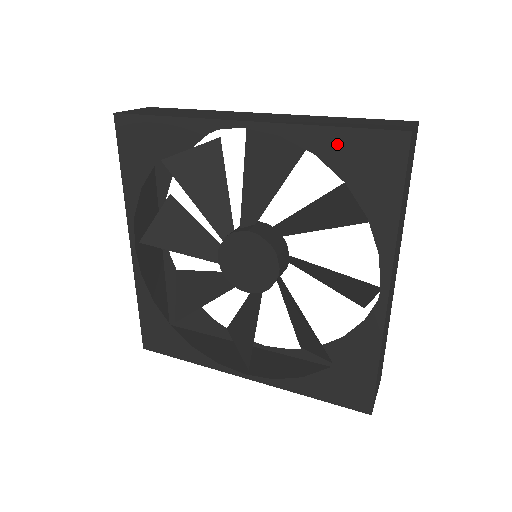
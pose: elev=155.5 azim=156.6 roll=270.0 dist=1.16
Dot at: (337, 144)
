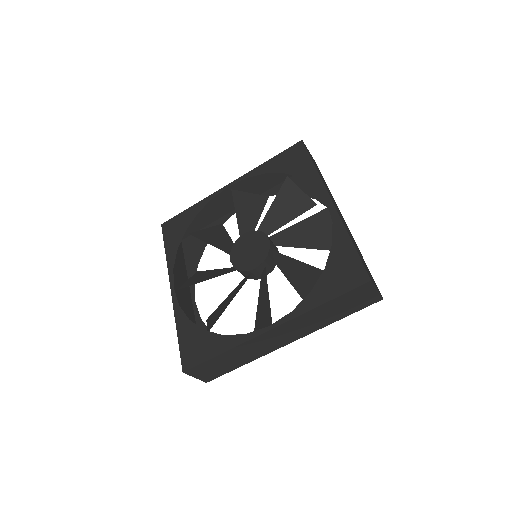
Dot at: (274, 163)
